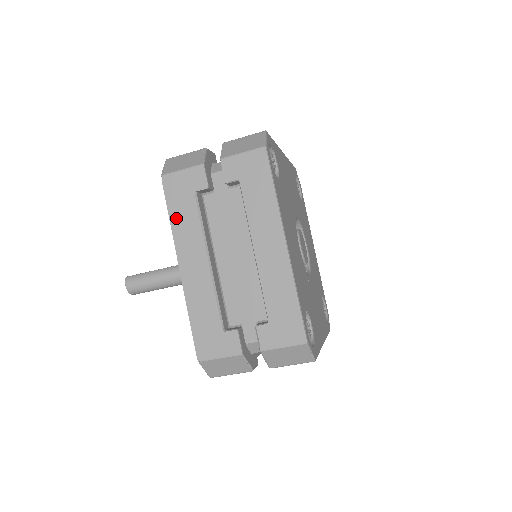
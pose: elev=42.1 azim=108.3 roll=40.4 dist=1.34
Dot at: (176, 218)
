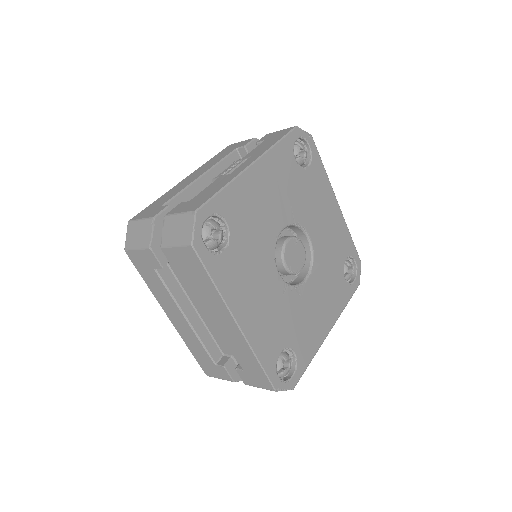
Dot at: (150, 284)
